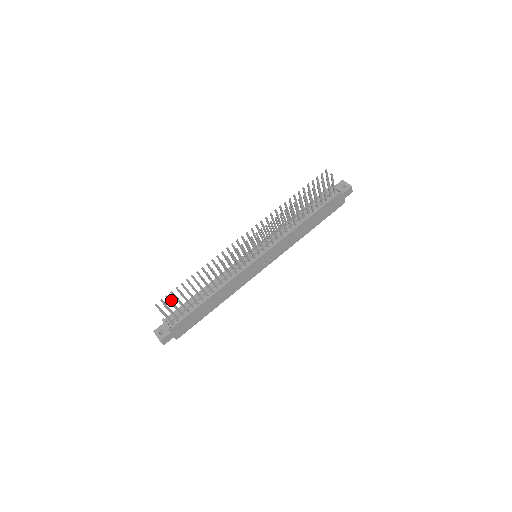
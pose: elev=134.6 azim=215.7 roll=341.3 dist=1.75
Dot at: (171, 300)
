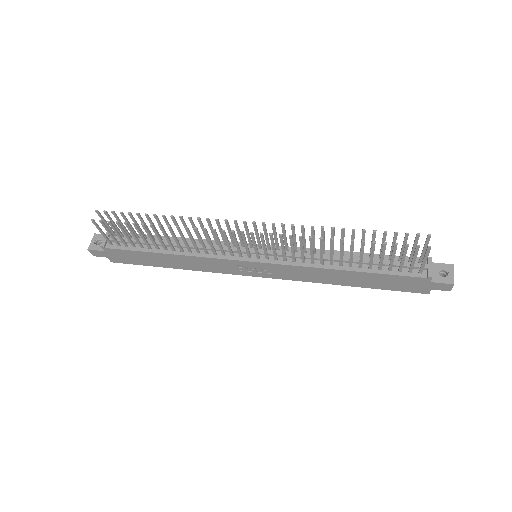
Dot at: (120, 220)
